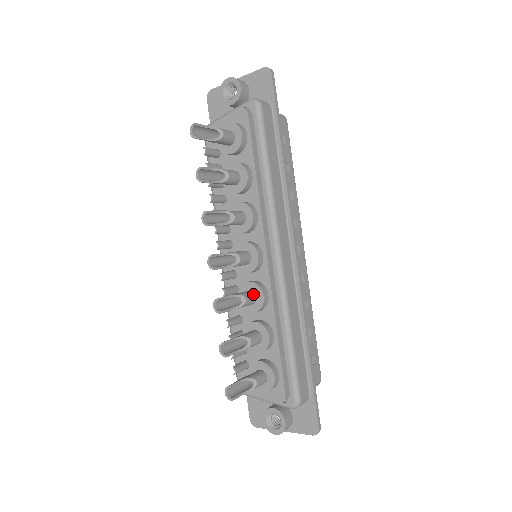
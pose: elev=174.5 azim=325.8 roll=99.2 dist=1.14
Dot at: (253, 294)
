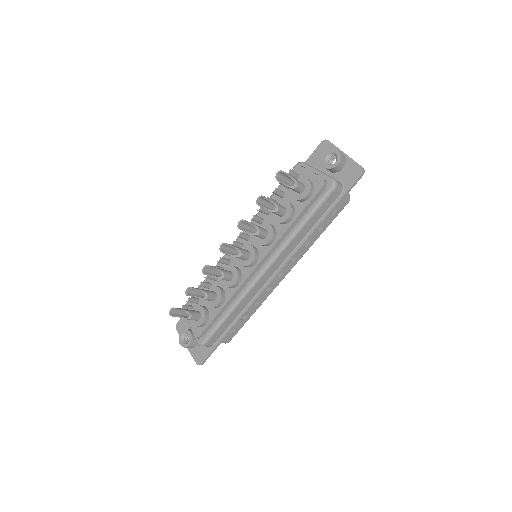
Dot at: (231, 277)
